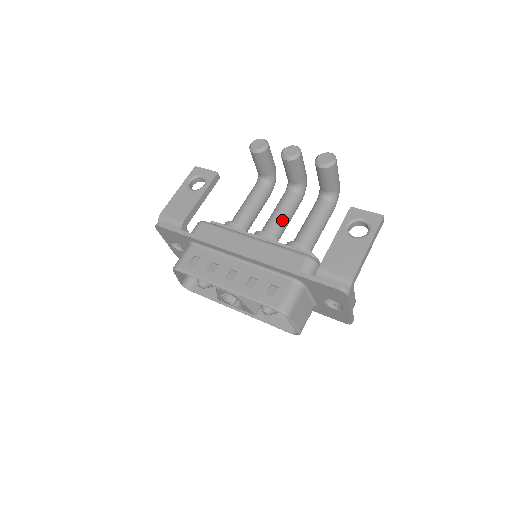
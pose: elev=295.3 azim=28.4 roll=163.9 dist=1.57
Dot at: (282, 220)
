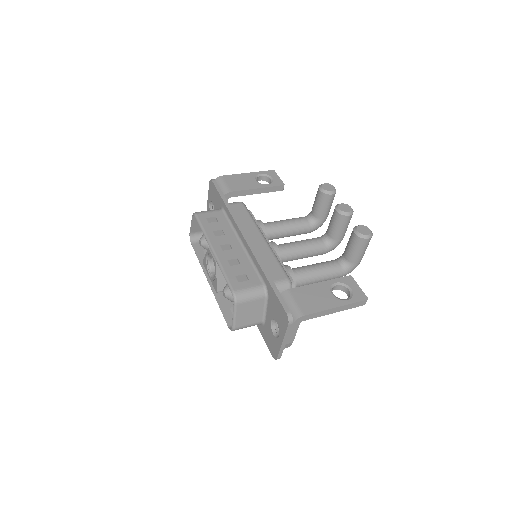
Dot at: (297, 250)
